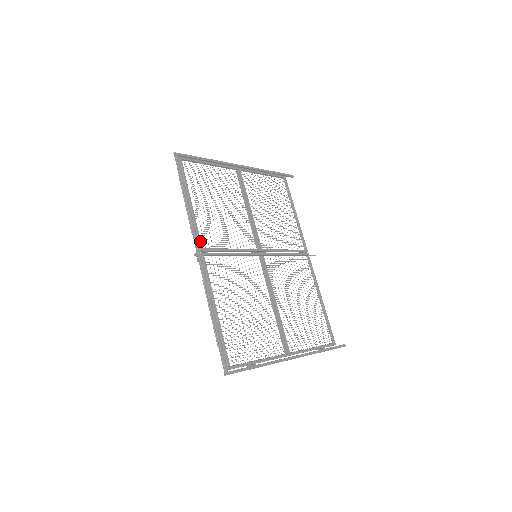
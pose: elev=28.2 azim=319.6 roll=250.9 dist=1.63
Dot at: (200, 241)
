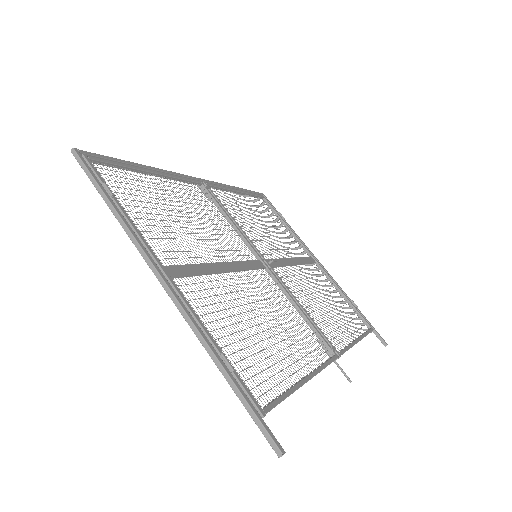
Dot at: (212, 185)
